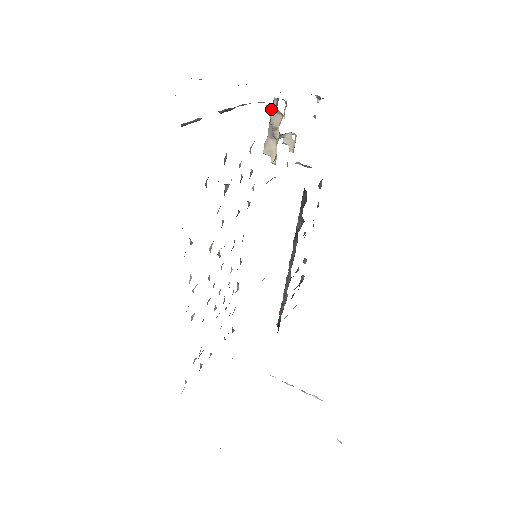
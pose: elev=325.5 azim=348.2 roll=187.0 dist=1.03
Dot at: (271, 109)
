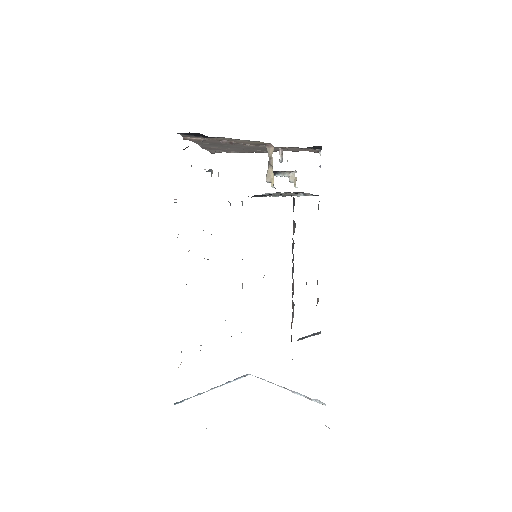
Dot at: (267, 145)
